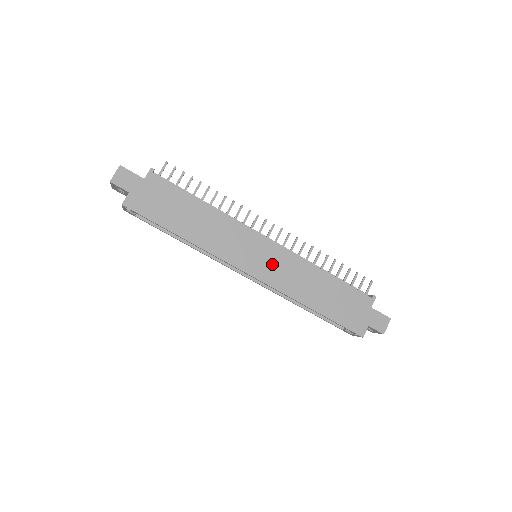
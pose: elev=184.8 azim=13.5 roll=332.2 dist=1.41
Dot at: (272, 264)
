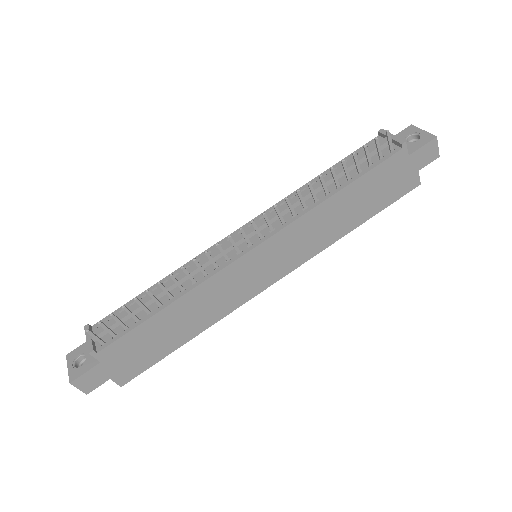
Dot at: (282, 255)
